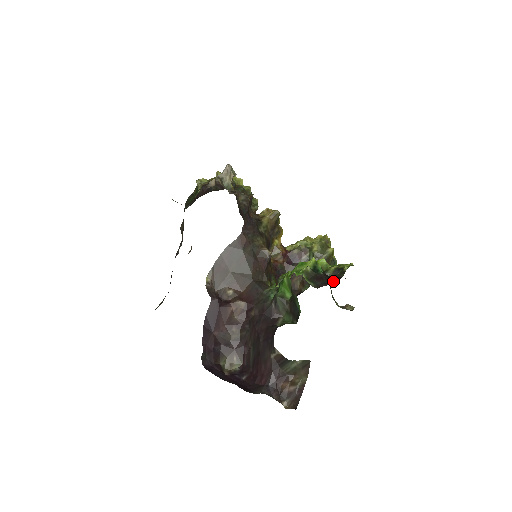
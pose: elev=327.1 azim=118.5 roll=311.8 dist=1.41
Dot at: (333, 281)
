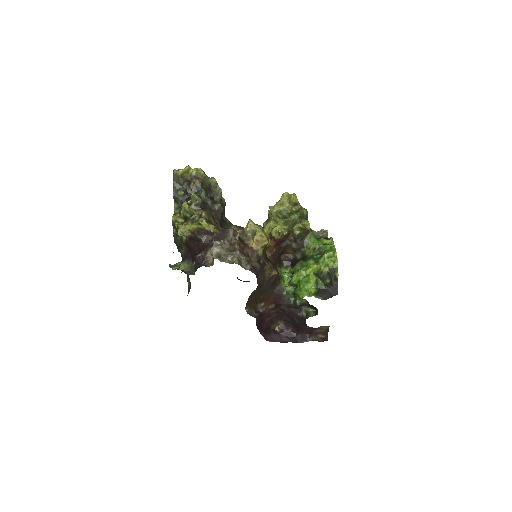
Dot at: (335, 295)
